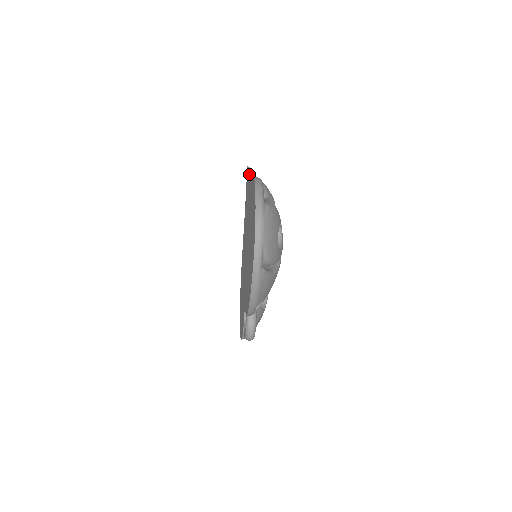
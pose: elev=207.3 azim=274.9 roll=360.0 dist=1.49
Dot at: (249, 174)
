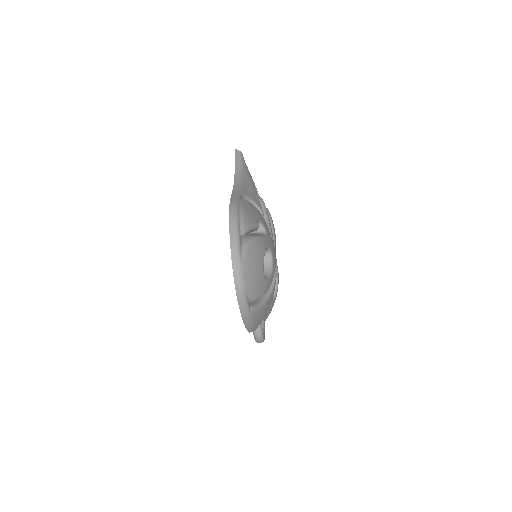
Dot at: (236, 166)
